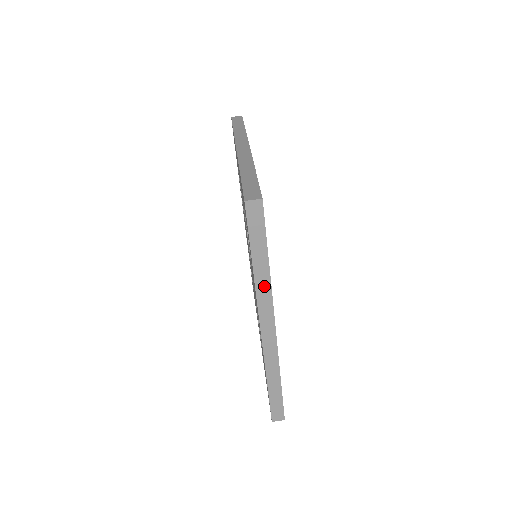
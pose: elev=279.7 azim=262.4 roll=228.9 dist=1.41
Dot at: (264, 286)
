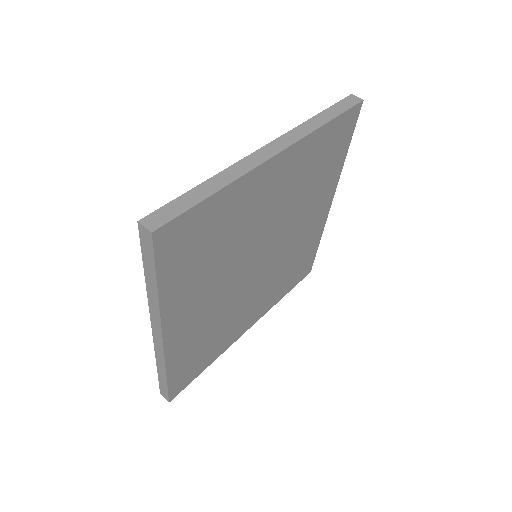
Dot at: (308, 128)
